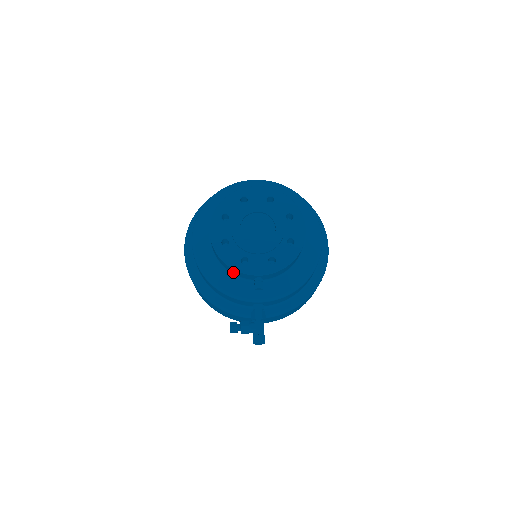
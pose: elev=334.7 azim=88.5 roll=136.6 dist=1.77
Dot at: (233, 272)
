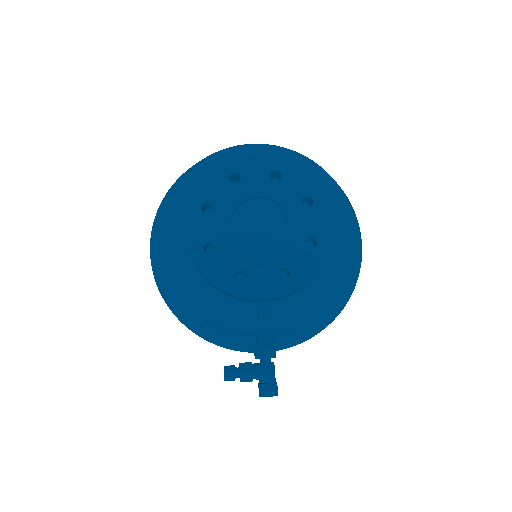
Dot at: (224, 293)
